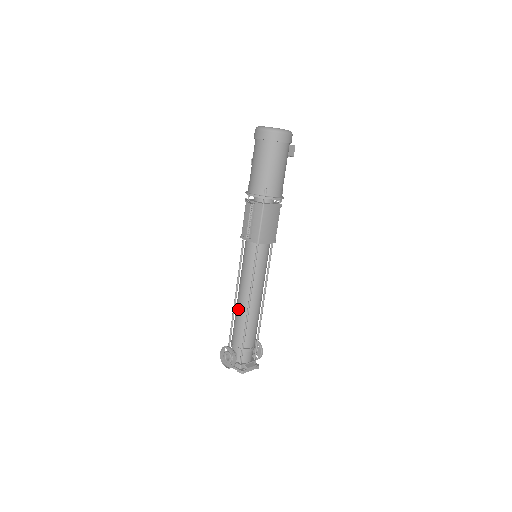
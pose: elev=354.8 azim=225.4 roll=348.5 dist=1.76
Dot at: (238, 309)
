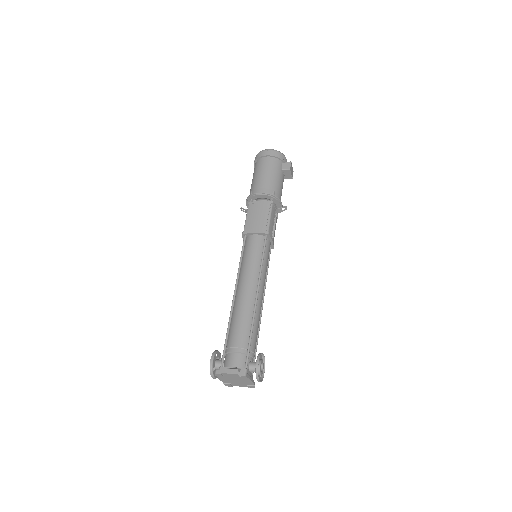
Dot at: occluded
